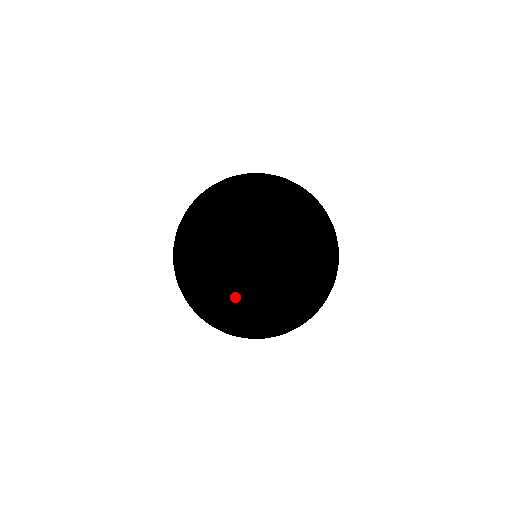
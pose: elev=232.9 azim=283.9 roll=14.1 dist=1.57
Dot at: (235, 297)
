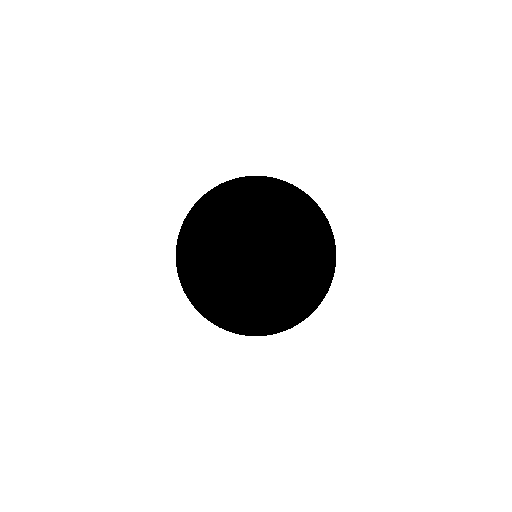
Dot at: occluded
